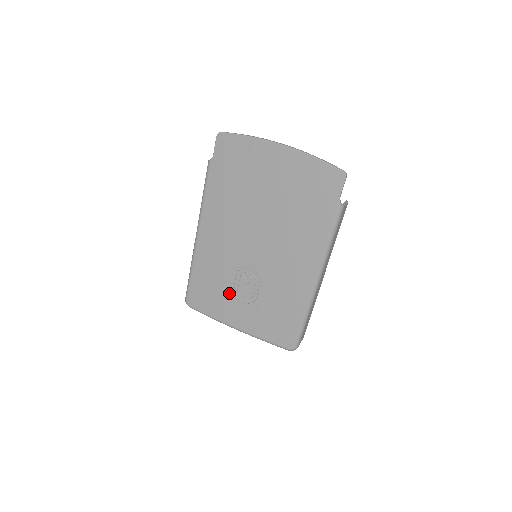
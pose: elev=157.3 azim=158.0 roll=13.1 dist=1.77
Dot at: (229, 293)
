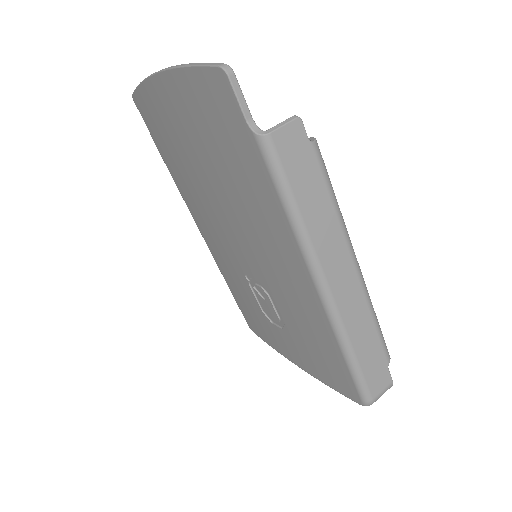
Dot at: (262, 314)
